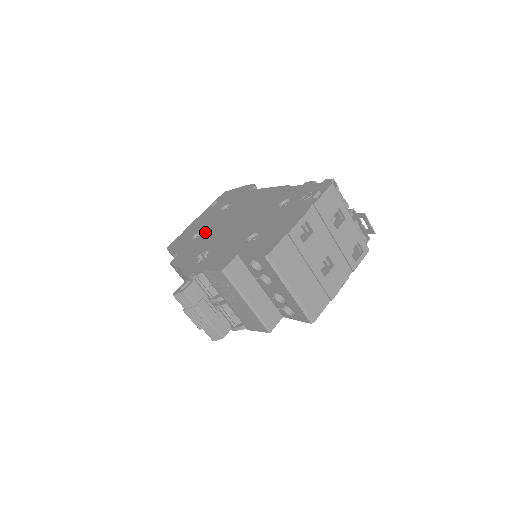
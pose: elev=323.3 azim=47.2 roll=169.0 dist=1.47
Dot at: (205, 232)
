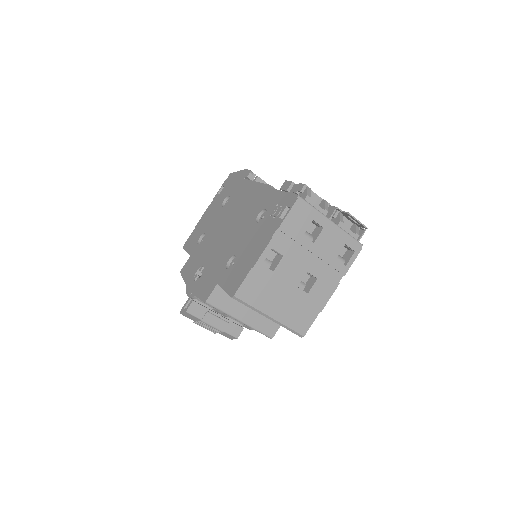
Dot at: (206, 236)
